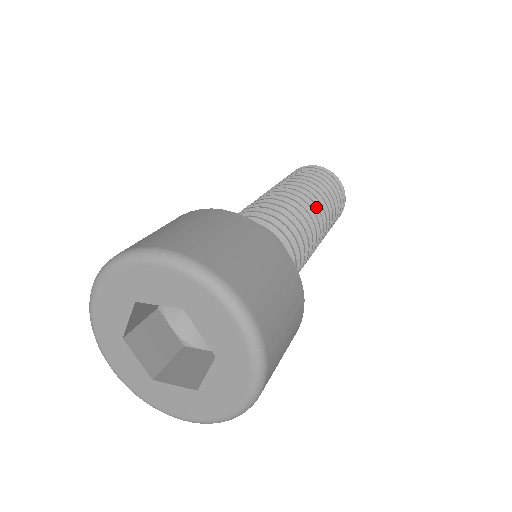
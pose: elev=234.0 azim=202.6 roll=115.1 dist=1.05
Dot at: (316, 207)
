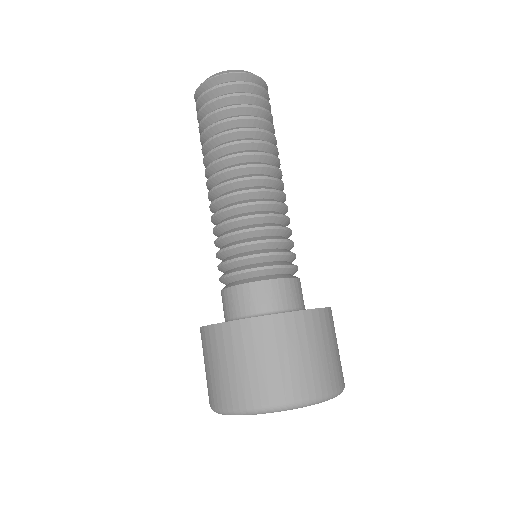
Dot at: occluded
